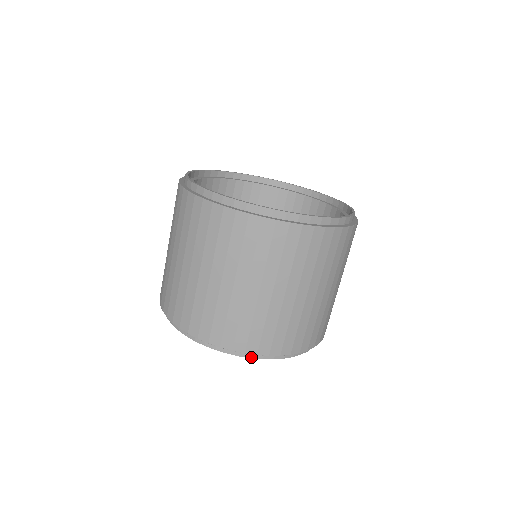
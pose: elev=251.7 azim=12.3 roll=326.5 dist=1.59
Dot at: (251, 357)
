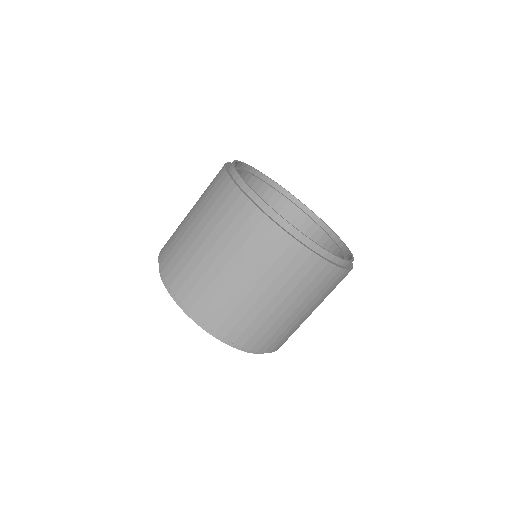
Dot at: occluded
